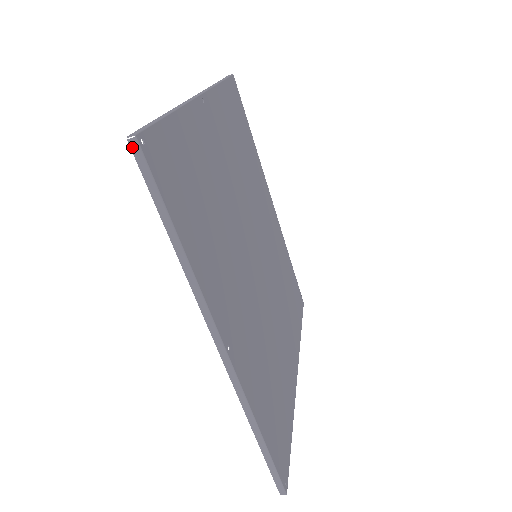
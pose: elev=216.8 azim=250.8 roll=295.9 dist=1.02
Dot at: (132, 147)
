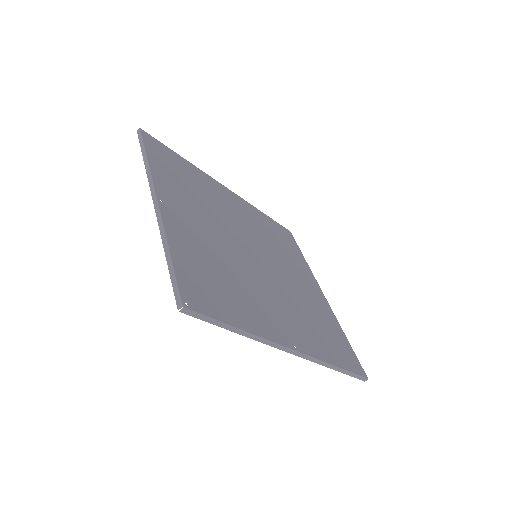
Dot at: (184, 313)
